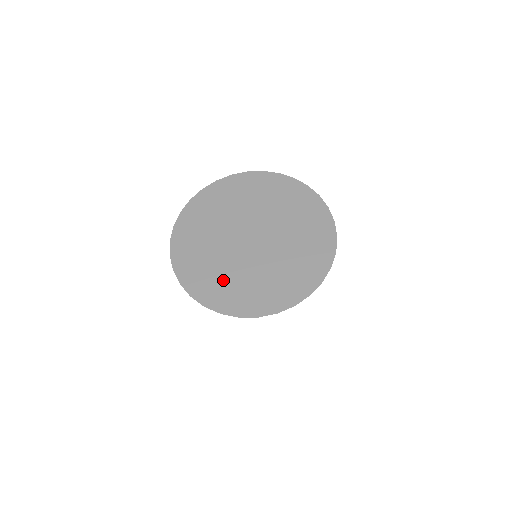
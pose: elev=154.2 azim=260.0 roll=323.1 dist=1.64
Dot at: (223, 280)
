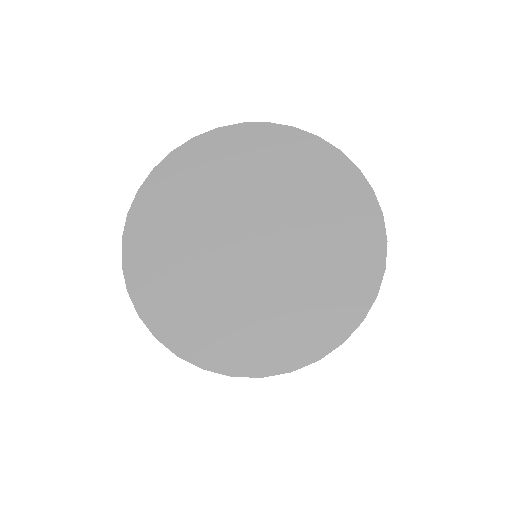
Dot at: (170, 256)
